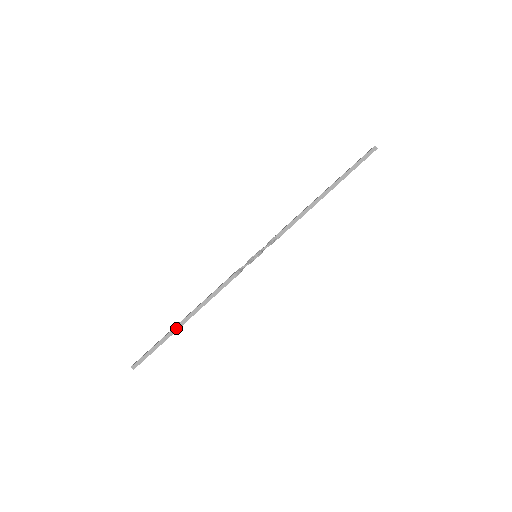
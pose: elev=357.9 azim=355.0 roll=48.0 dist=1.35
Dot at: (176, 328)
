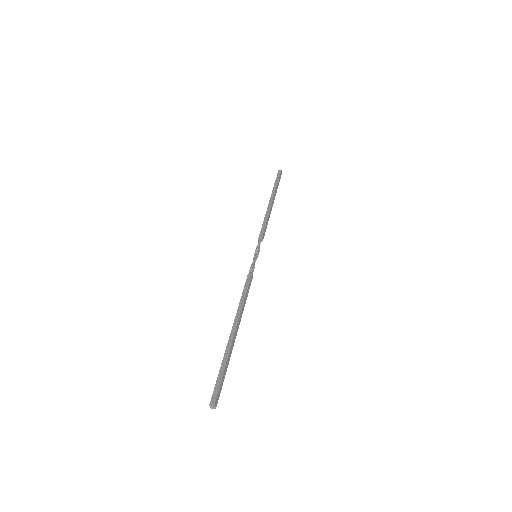
Dot at: (230, 340)
